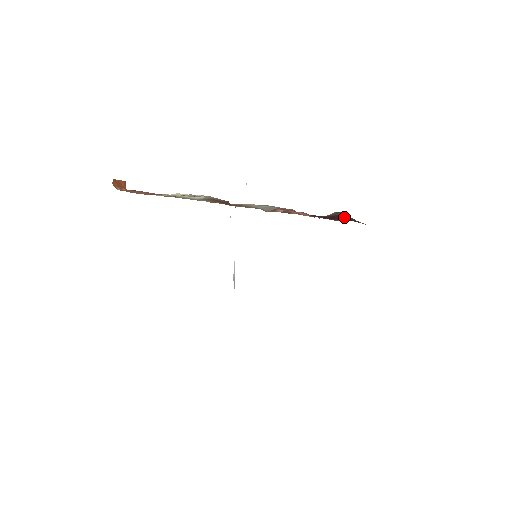
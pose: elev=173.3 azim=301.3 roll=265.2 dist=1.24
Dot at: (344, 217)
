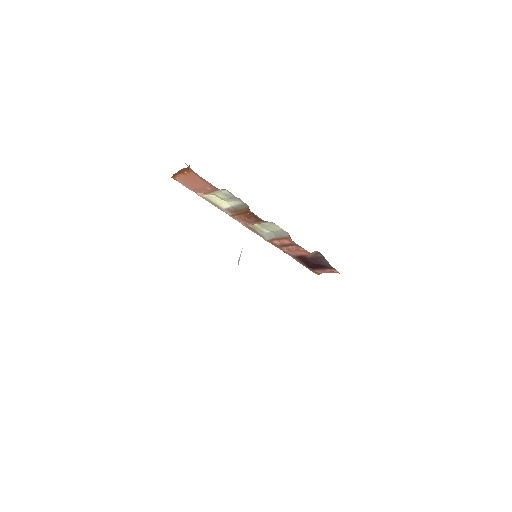
Dot at: (321, 261)
